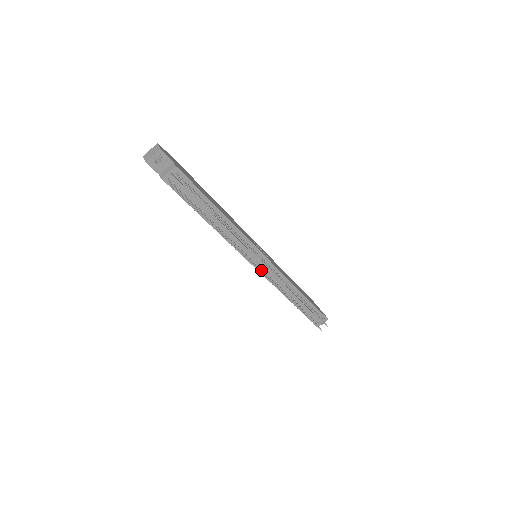
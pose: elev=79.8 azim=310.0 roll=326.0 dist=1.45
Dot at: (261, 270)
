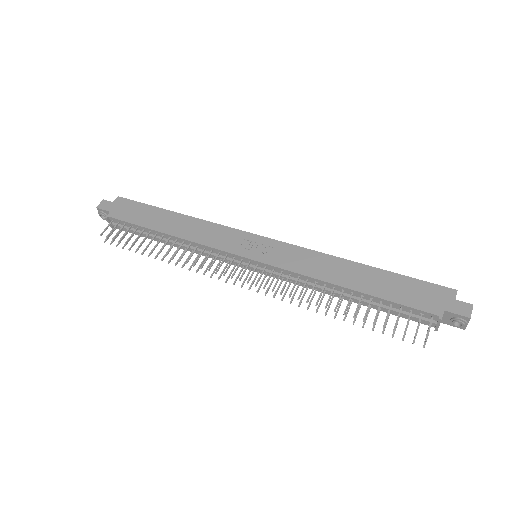
Dot at: (255, 276)
